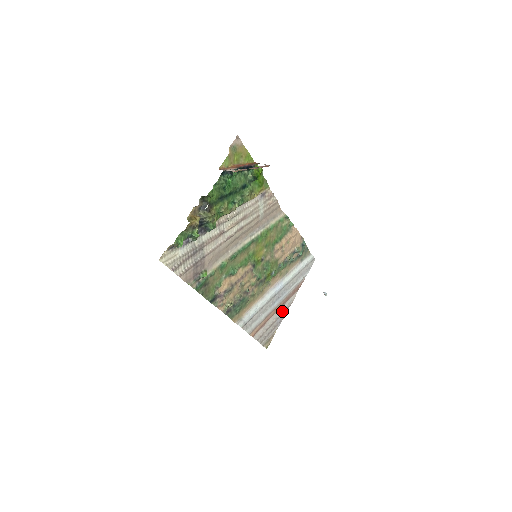
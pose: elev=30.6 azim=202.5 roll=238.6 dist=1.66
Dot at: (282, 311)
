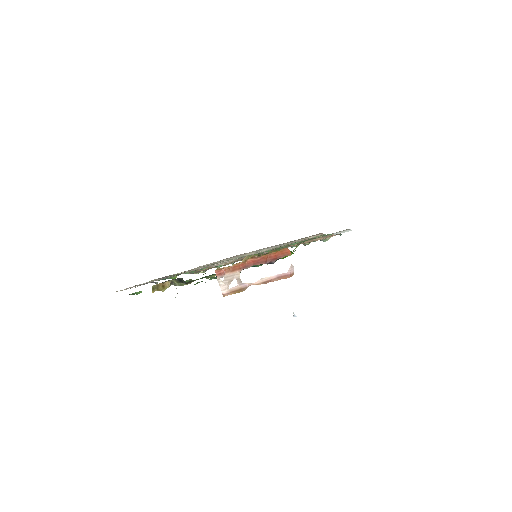
Dot at: occluded
